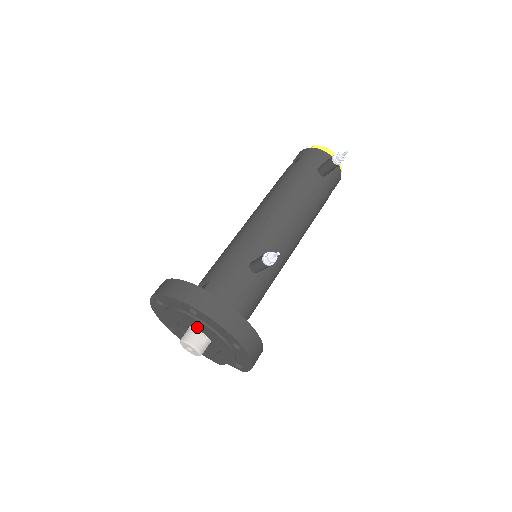
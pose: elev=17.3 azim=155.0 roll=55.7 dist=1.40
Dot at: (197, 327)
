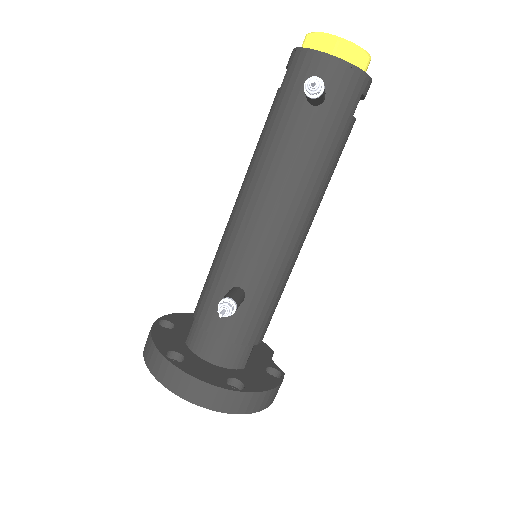
Dot at: occluded
